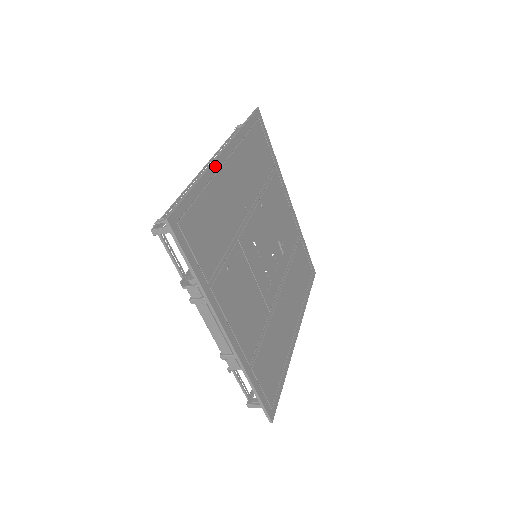
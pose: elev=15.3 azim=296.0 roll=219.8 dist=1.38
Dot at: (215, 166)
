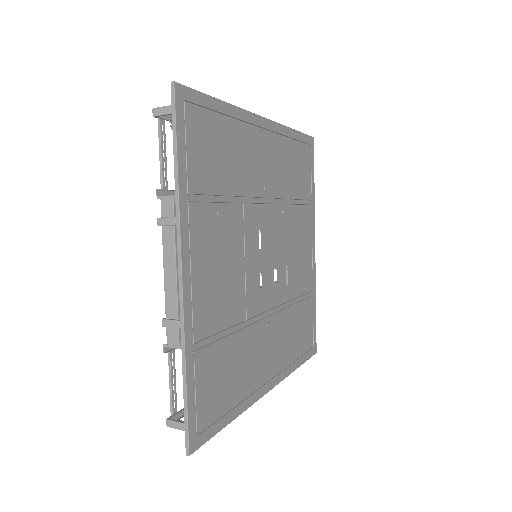
Dot at: (250, 117)
